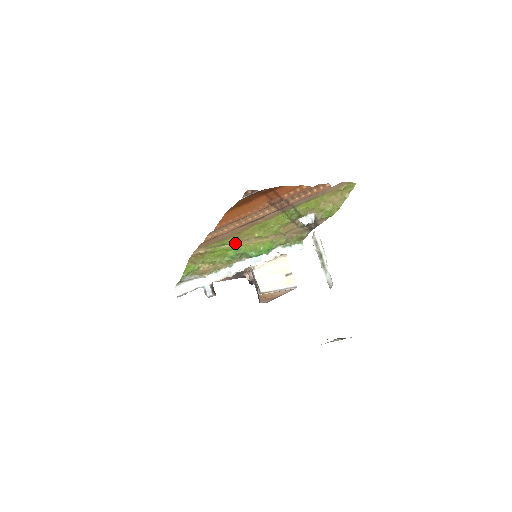
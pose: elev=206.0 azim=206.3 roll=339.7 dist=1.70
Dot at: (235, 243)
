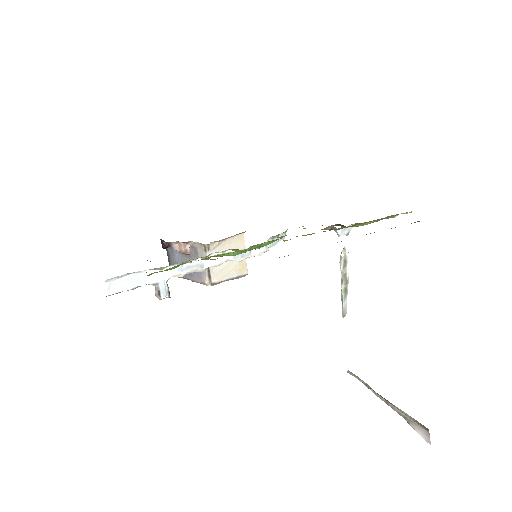
Dot at: occluded
